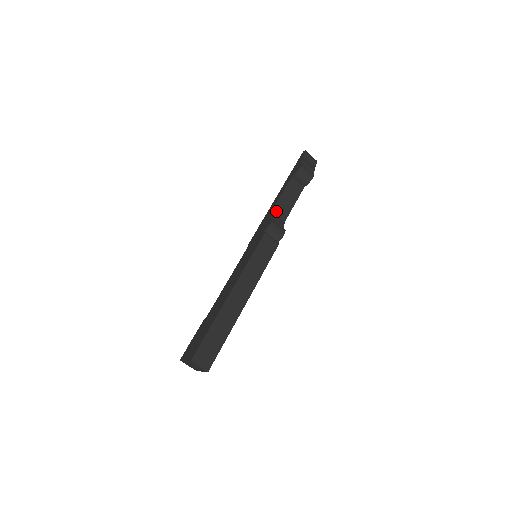
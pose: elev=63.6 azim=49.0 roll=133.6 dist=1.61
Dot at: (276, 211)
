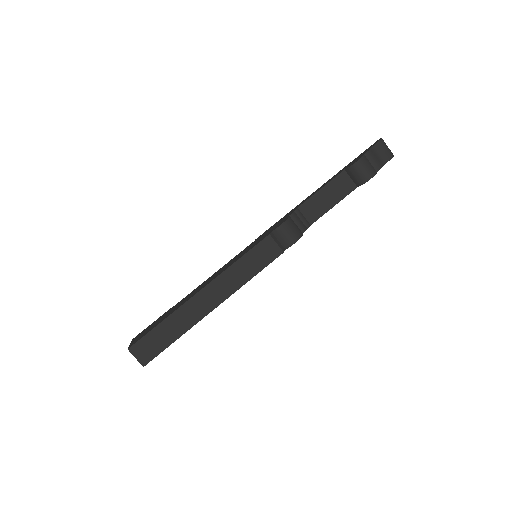
Dot at: (304, 208)
